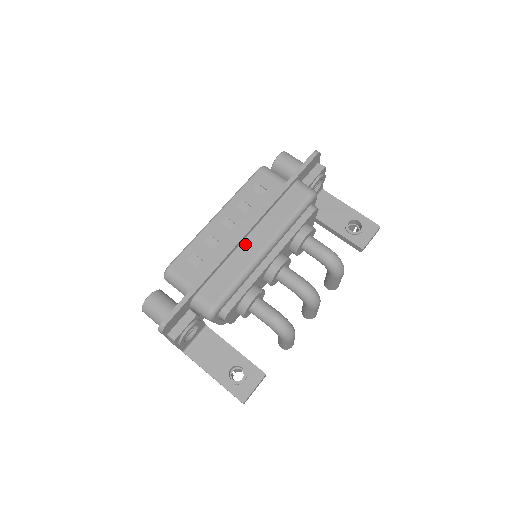
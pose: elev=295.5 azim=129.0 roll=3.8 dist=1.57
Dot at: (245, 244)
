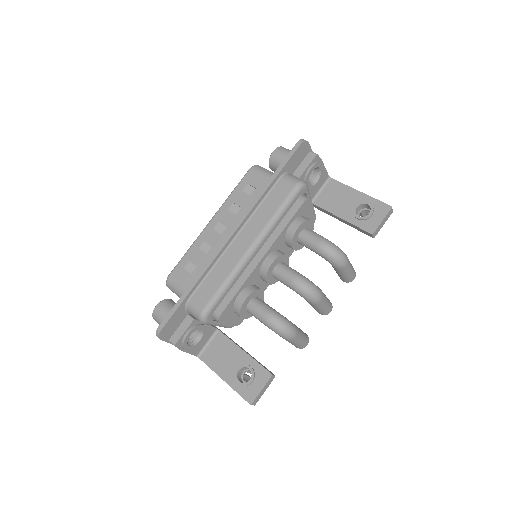
Dot at: (233, 245)
